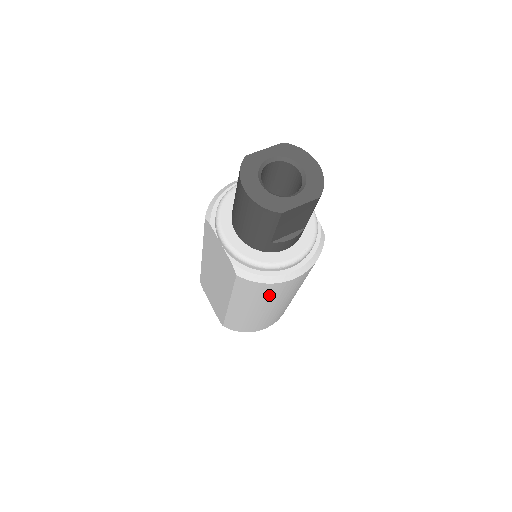
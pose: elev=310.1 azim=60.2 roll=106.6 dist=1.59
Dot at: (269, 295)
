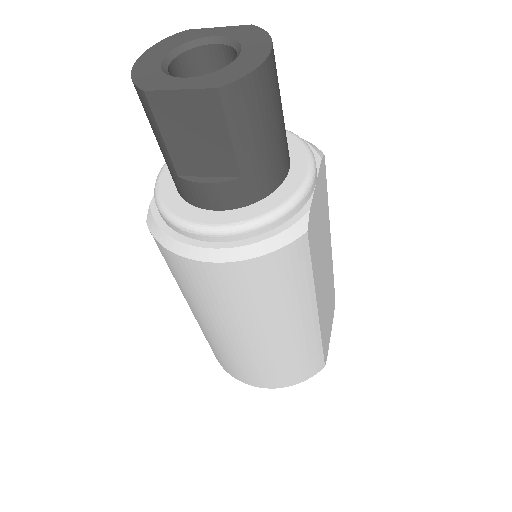
Dot at: (192, 287)
